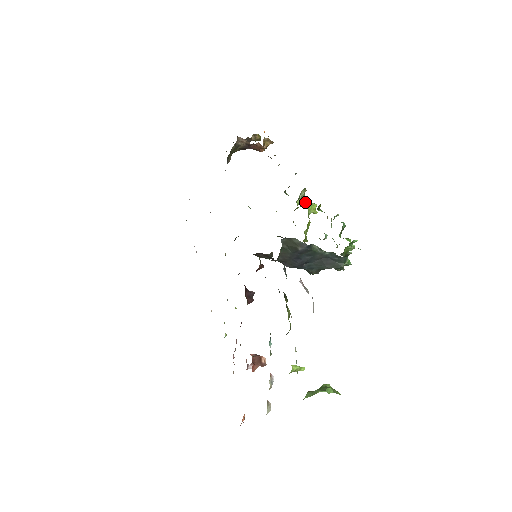
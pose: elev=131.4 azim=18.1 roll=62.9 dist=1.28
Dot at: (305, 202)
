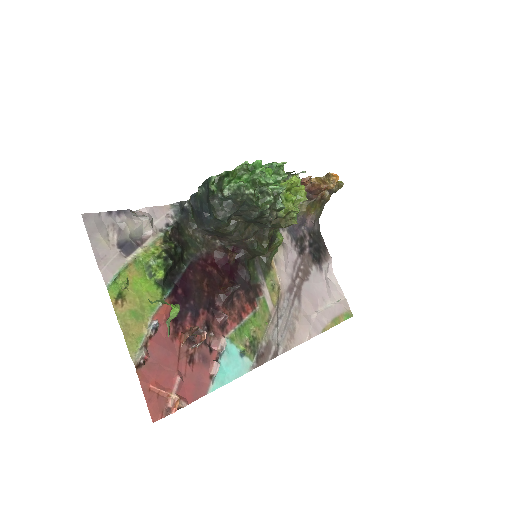
Dot at: occluded
